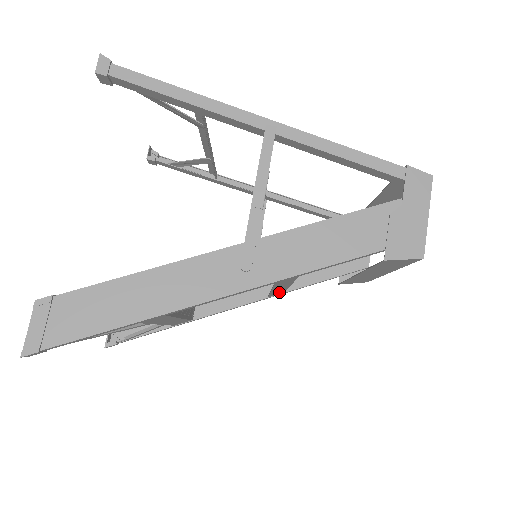
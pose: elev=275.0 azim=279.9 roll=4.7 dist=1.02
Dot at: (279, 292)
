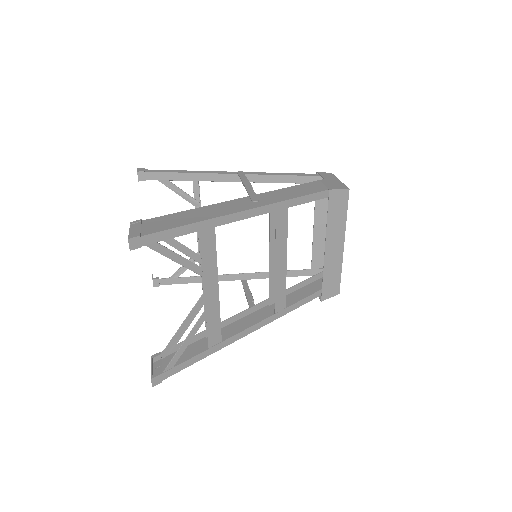
Dot at: (281, 297)
